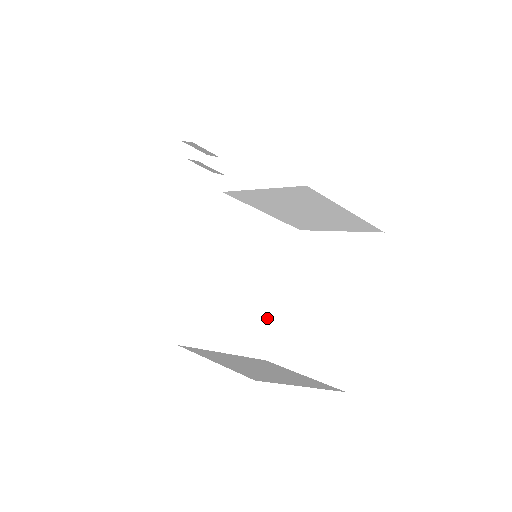
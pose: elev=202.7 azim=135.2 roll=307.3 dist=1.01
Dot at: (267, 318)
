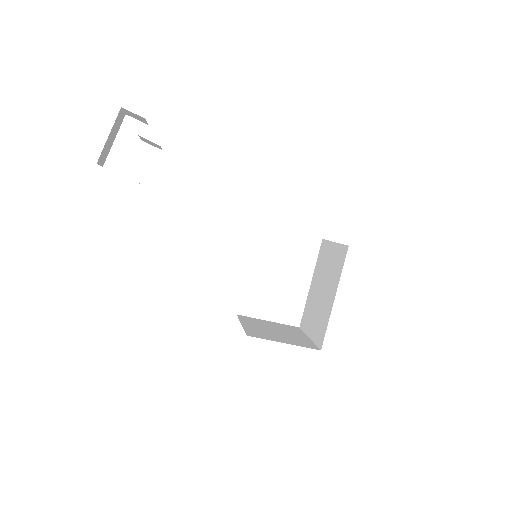
Dot at: occluded
